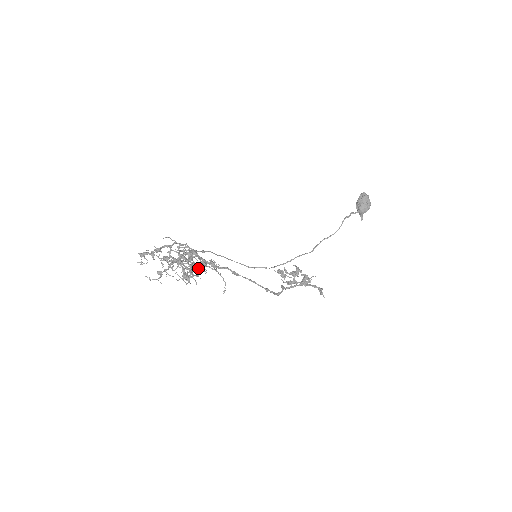
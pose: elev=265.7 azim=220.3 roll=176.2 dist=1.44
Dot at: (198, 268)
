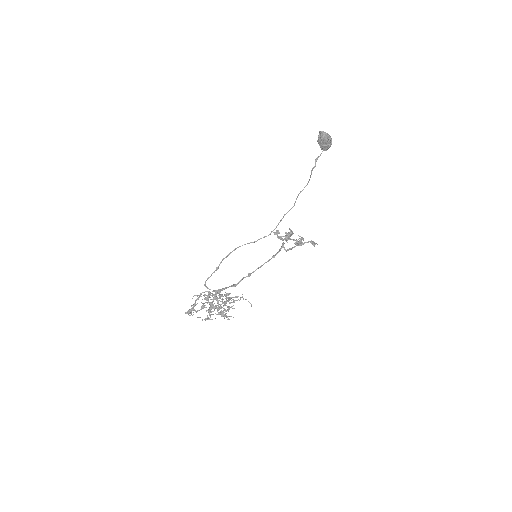
Dot at: (225, 295)
